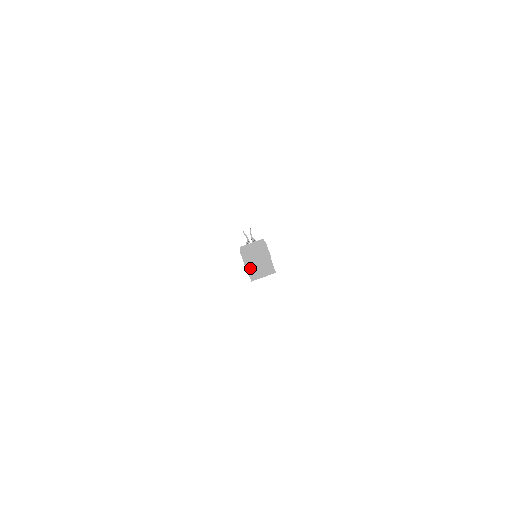
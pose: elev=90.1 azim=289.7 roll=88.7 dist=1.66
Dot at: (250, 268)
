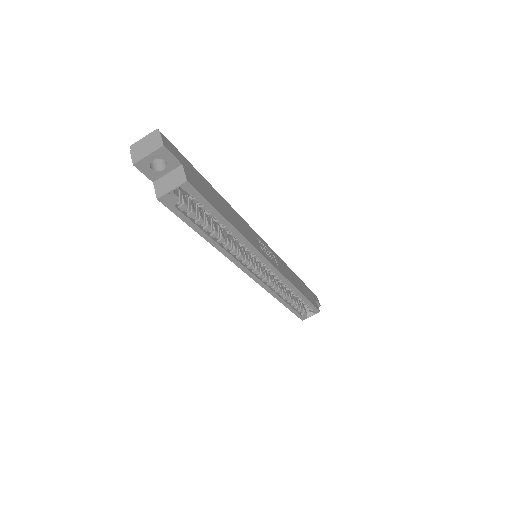
Dot at: (157, 184)
